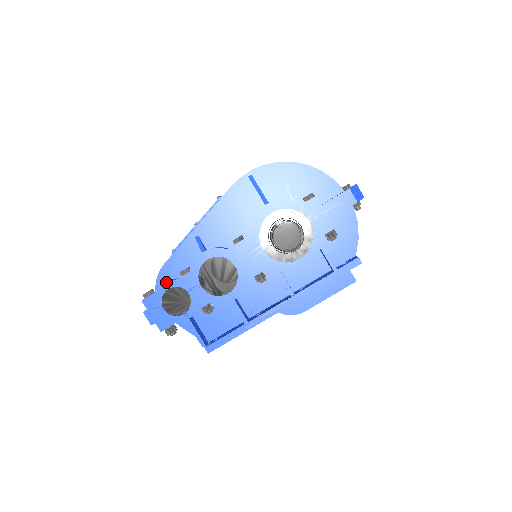
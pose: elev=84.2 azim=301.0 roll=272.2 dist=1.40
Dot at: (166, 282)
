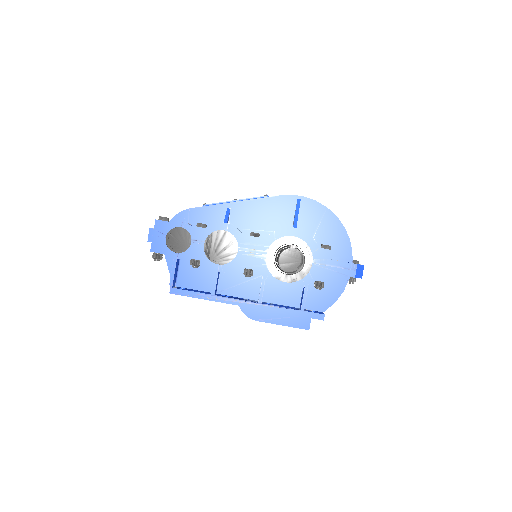
Dot at: occluded
